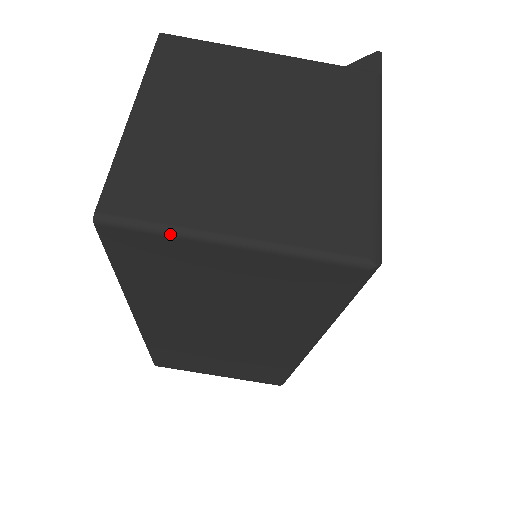
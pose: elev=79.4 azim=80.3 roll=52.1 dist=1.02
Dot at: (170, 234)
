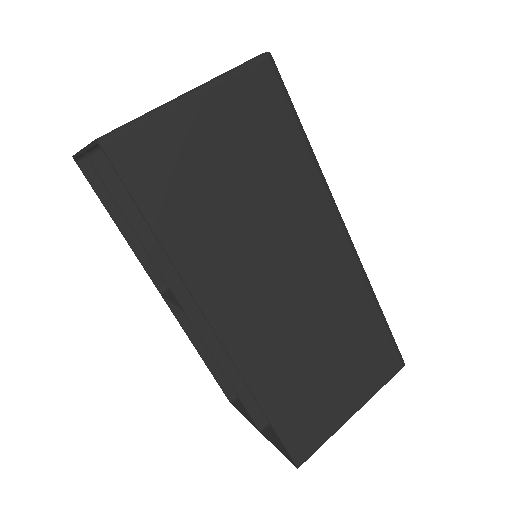
Dot at: (150, 116)
